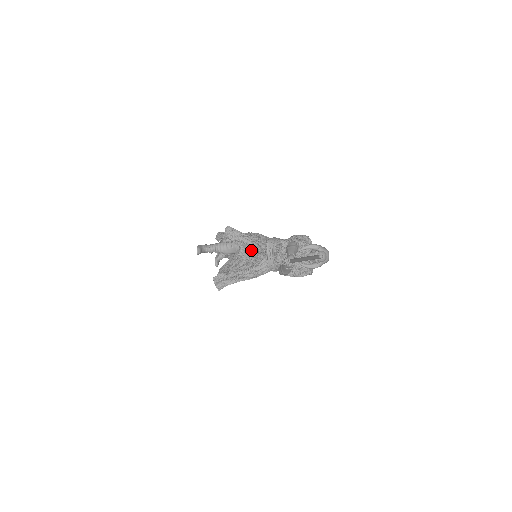
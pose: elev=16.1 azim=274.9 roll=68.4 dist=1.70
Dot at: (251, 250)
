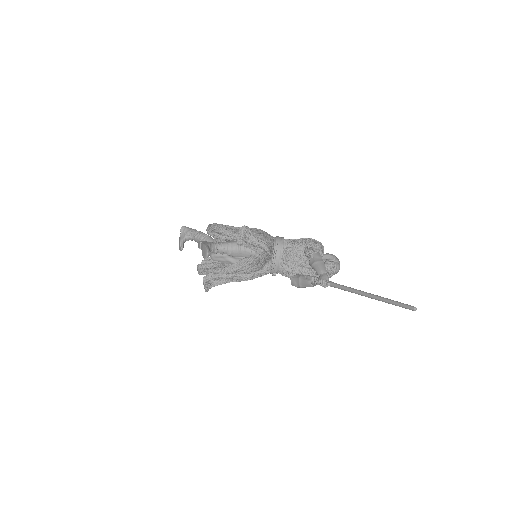
Dot at: (267, 256)
